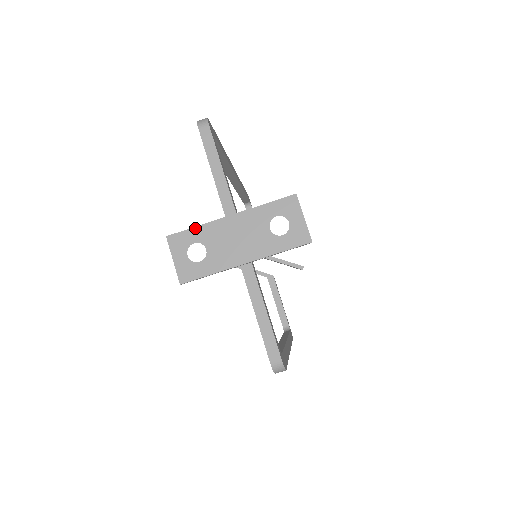
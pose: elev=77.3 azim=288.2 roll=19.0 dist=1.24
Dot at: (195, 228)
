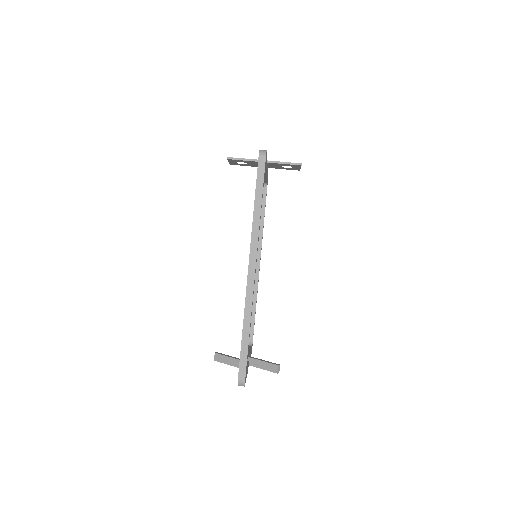
Dot at: occluded
